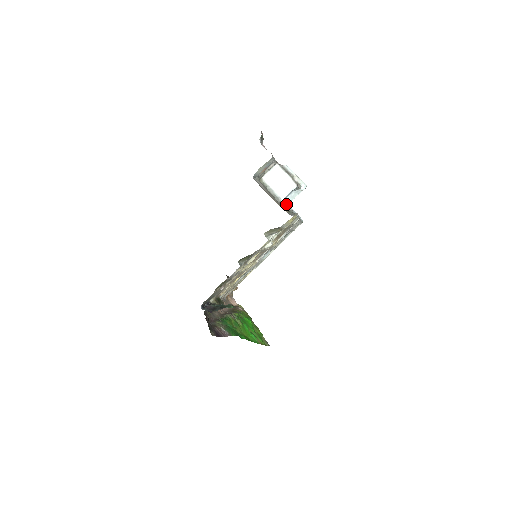
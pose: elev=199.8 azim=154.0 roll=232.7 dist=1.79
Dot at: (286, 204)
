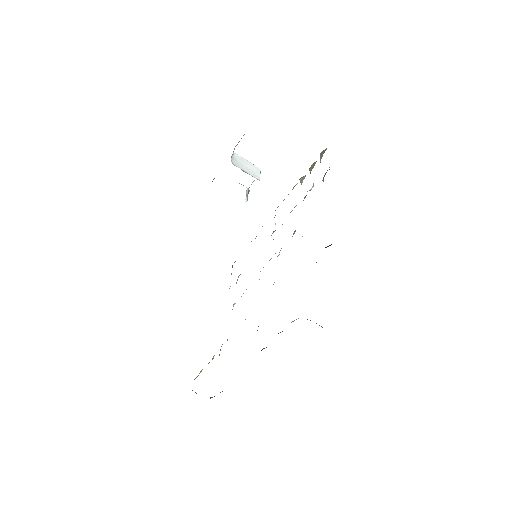
Dot at: occluded
